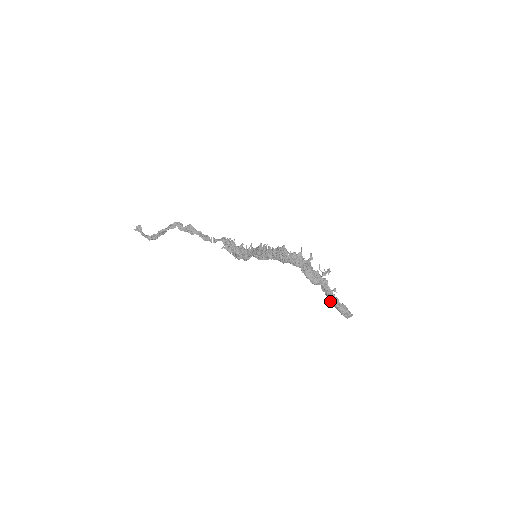
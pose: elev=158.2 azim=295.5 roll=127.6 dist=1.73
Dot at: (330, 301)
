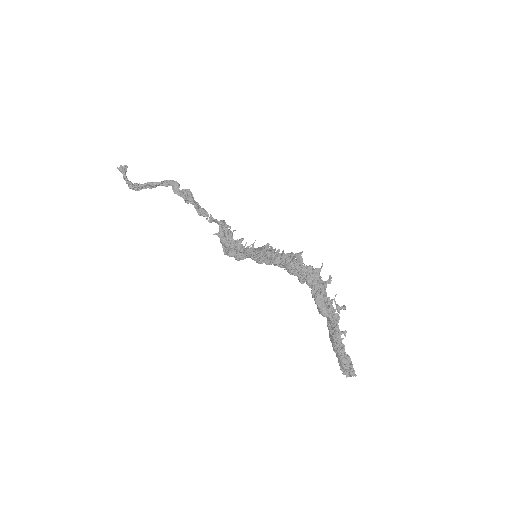
Dot at: (333, 345)
